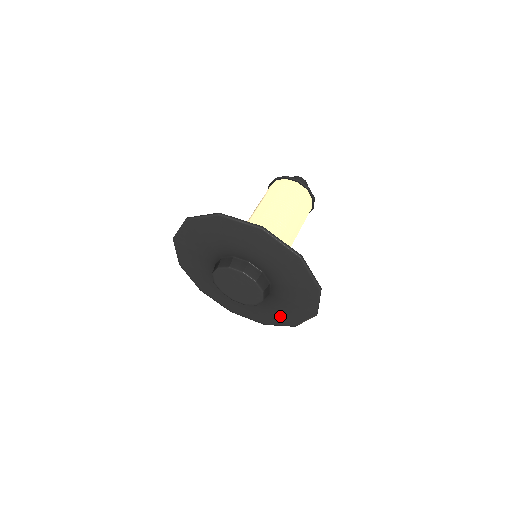
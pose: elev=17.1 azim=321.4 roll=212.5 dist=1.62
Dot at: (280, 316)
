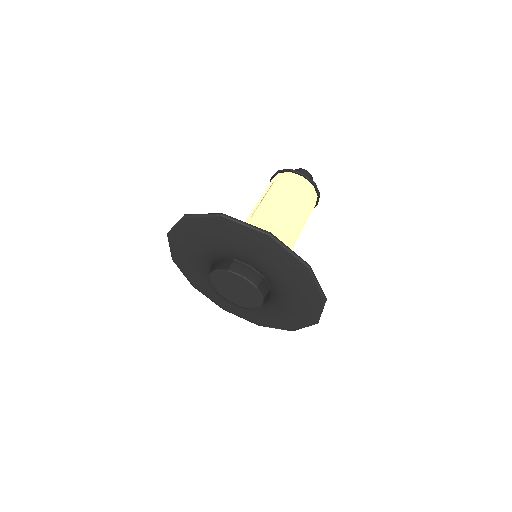
Dot at: (251, 315)
